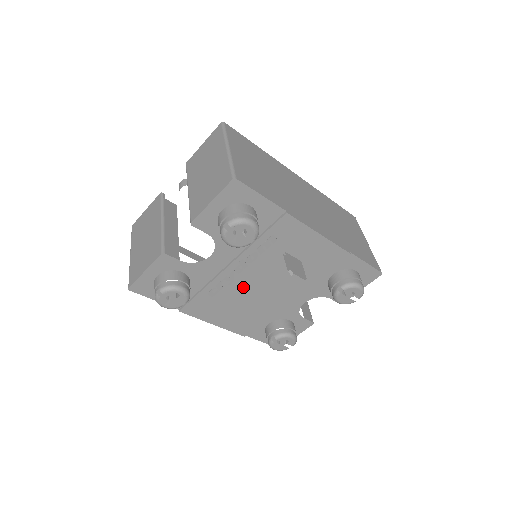
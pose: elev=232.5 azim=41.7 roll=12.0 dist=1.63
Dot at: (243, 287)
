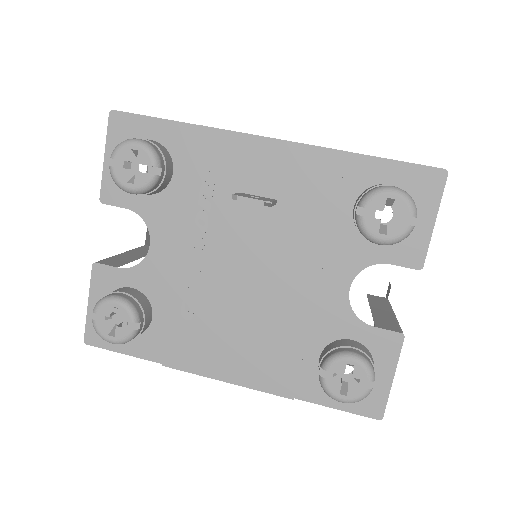
Dot at: (224, 286)
